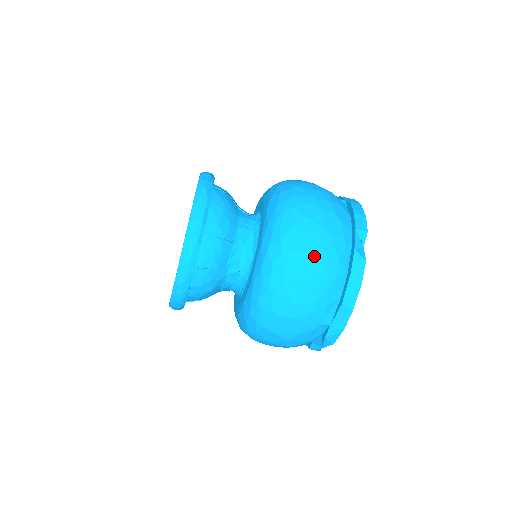
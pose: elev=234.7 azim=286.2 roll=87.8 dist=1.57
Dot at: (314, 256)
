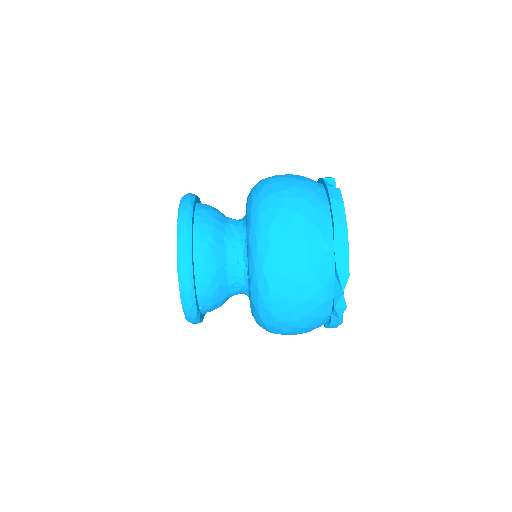
Dot at: (291, 191)
